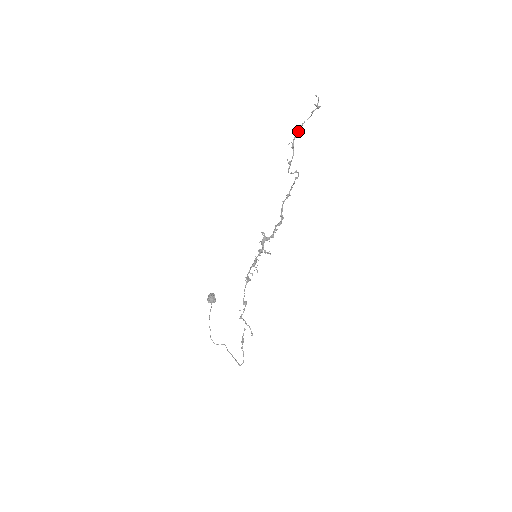
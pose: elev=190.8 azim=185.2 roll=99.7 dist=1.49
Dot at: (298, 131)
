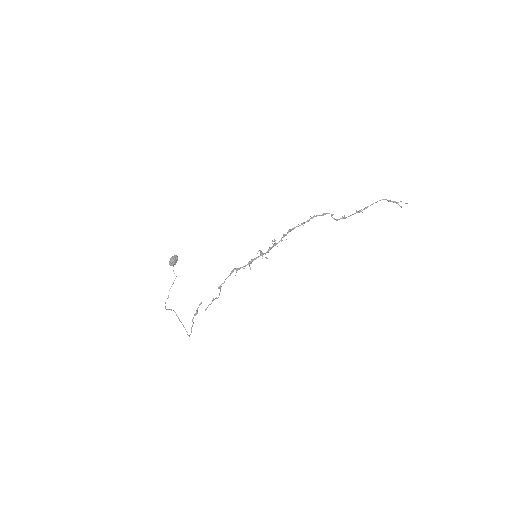
Dot at: occluded
